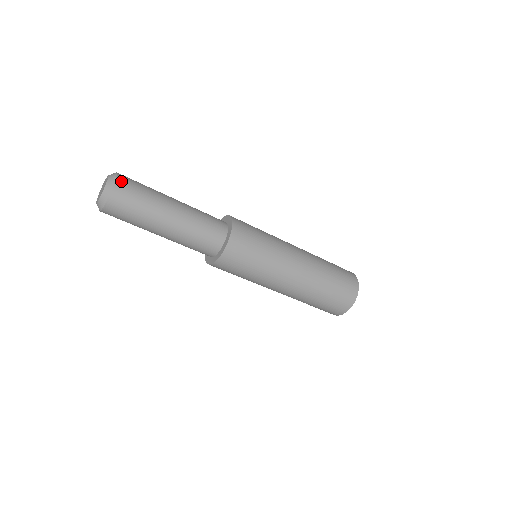
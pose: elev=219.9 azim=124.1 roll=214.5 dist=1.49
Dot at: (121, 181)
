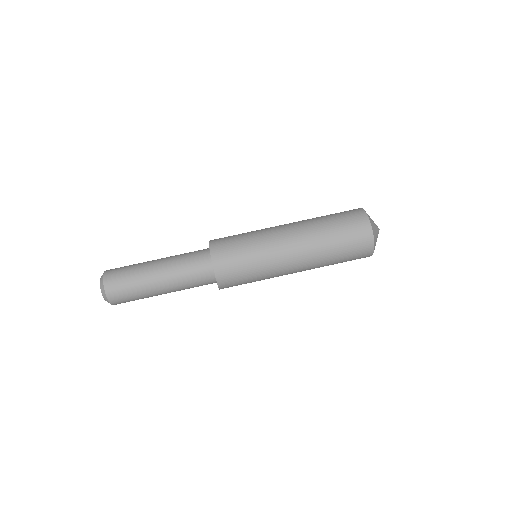
Dot at: occluded
